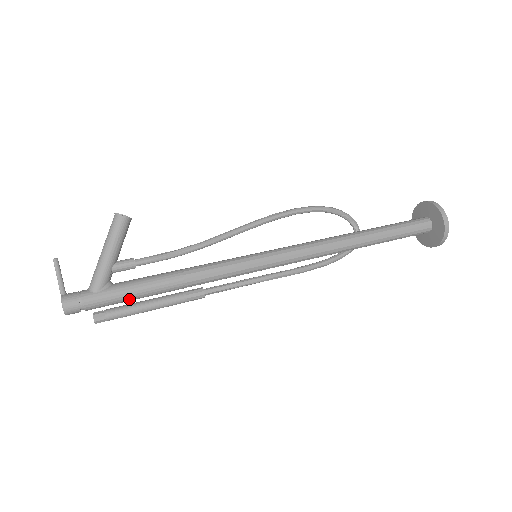
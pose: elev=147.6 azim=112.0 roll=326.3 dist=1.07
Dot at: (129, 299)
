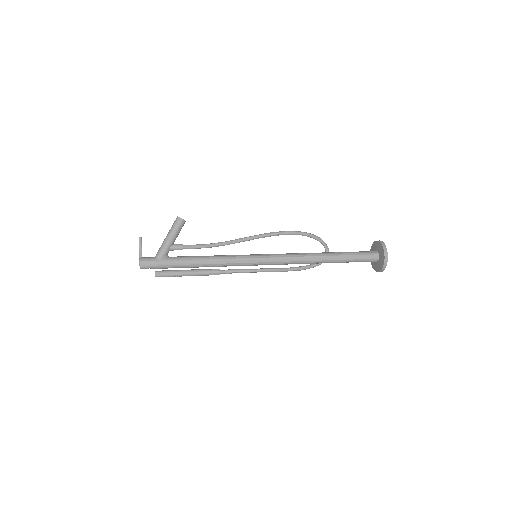
Dot at: (176, 267)
